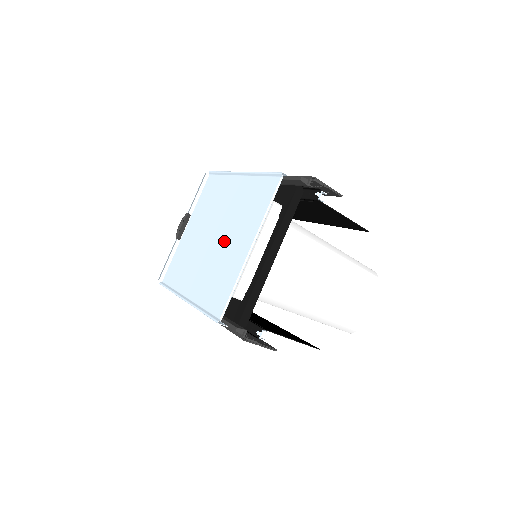
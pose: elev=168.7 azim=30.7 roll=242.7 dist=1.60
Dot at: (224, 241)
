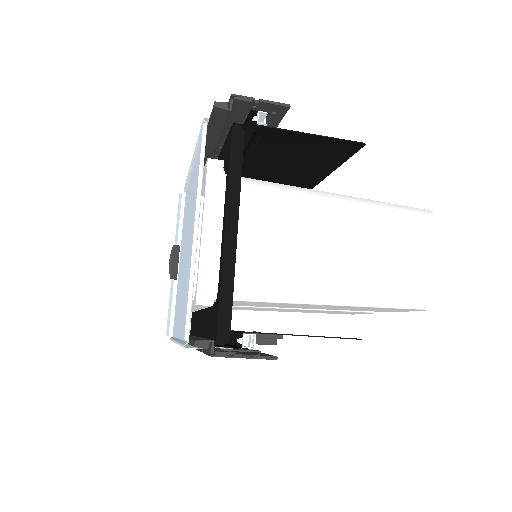
Dot at: (189, 246)
